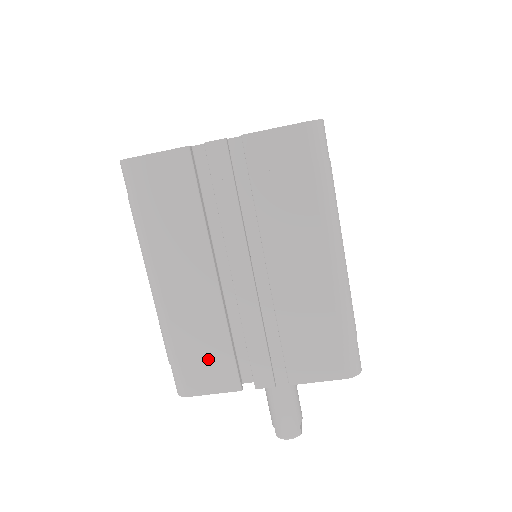
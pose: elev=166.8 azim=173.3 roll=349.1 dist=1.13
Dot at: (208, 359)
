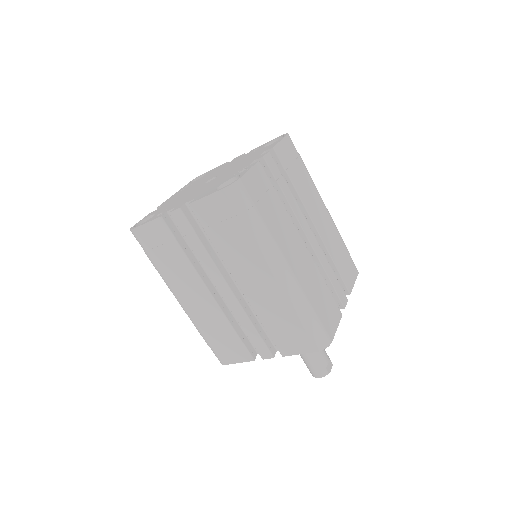
Dot at: (227, 343)
